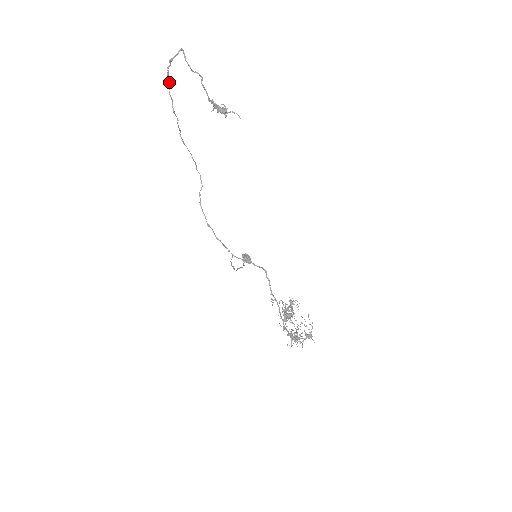
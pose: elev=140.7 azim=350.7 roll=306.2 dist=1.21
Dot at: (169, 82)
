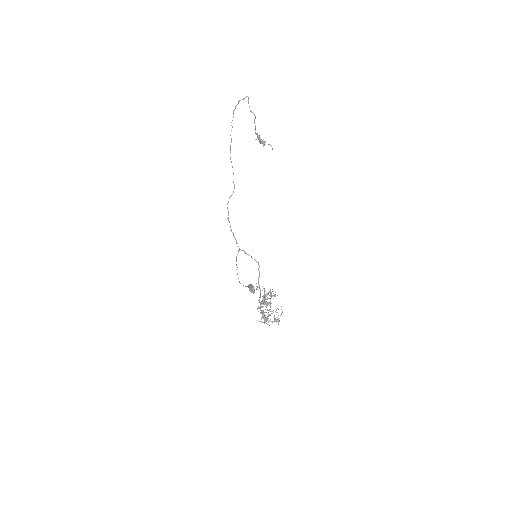
Dot at: occluded
